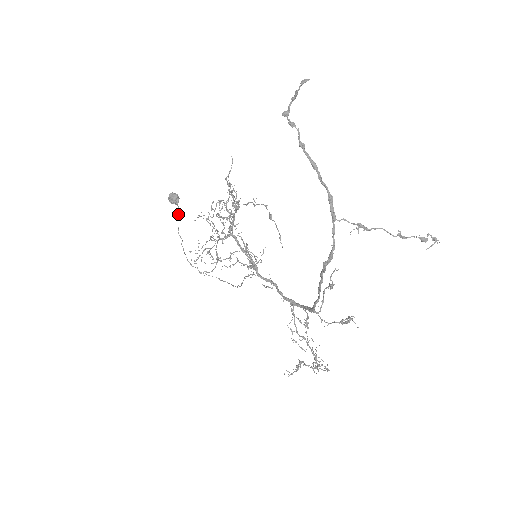
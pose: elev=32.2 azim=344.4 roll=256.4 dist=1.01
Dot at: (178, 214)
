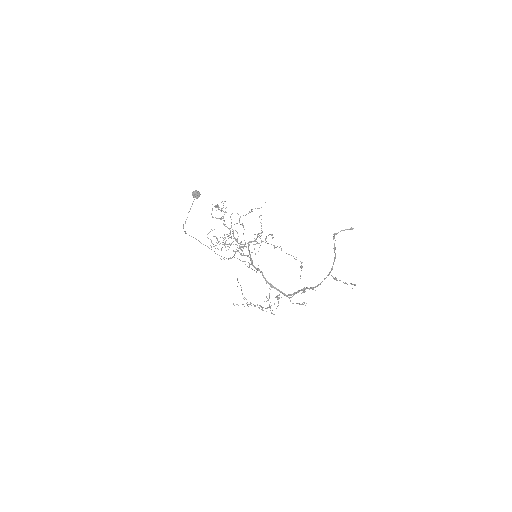
Dot at: occluded
